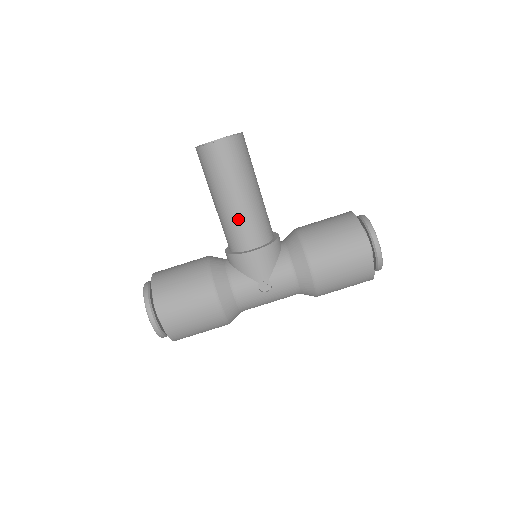
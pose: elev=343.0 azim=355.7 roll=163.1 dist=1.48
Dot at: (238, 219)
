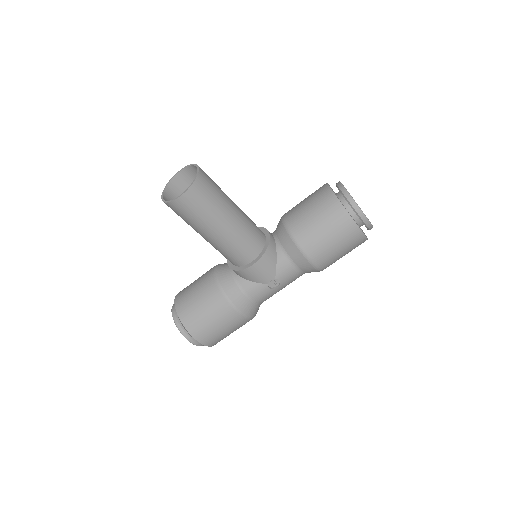
Dot at: (228, 246)
